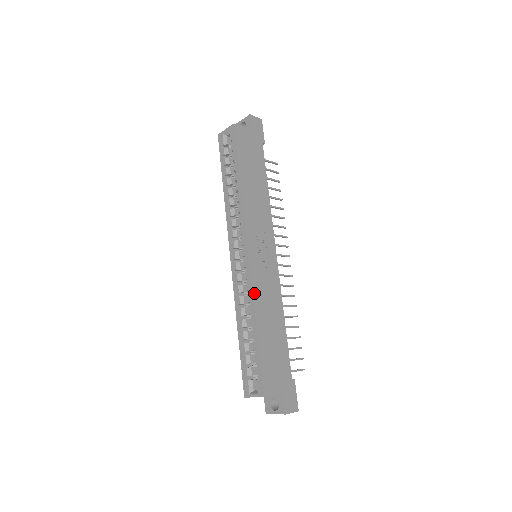
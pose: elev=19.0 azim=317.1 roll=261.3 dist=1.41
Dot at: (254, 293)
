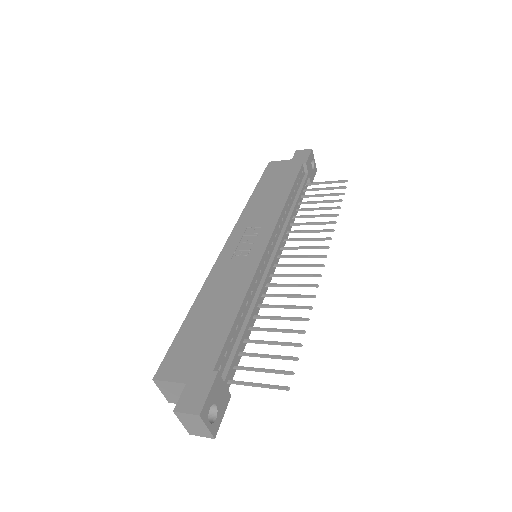
Dot at: (210, 278)
